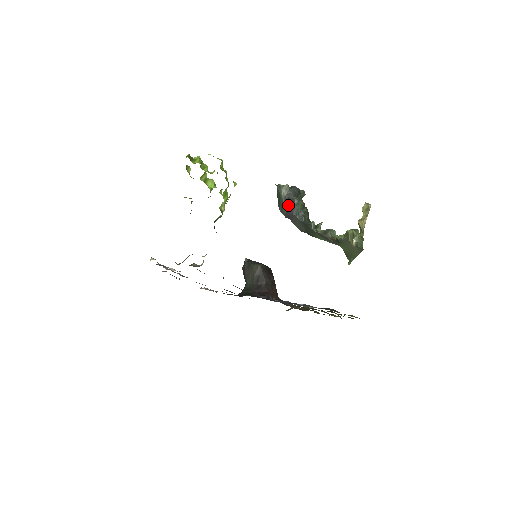
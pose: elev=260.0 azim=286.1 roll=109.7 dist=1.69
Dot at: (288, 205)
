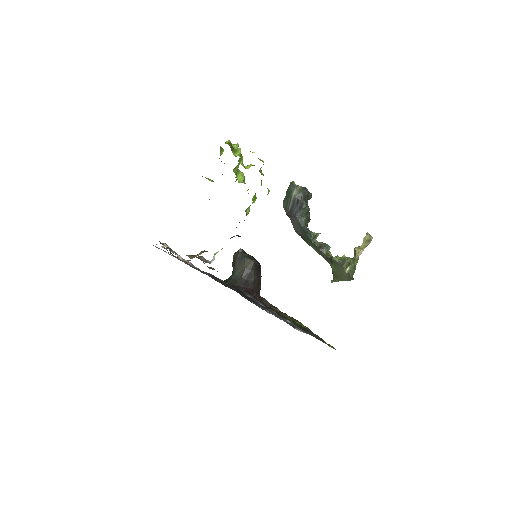
Dot at: (295, 206)
